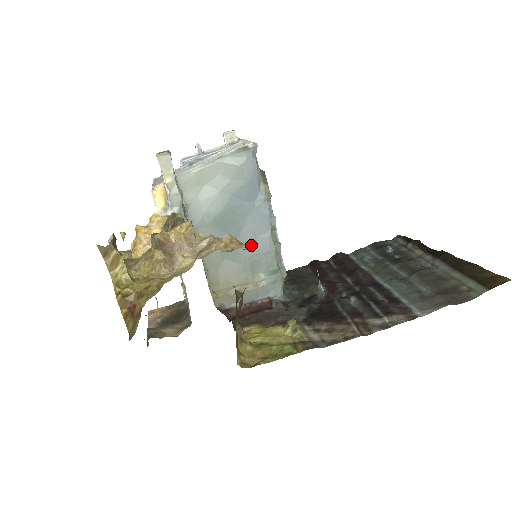
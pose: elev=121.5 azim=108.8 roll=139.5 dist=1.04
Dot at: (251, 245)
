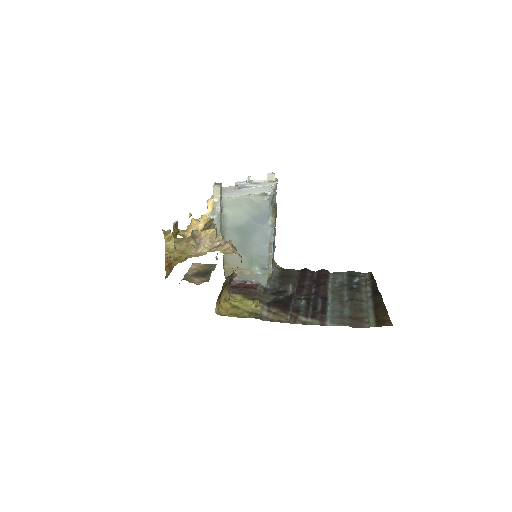
Dot at: (255, 249)
